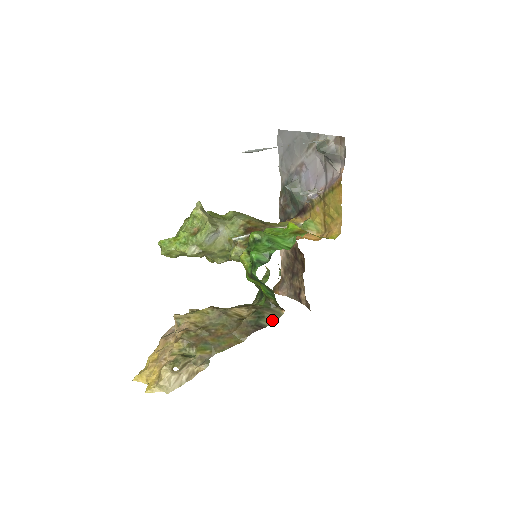
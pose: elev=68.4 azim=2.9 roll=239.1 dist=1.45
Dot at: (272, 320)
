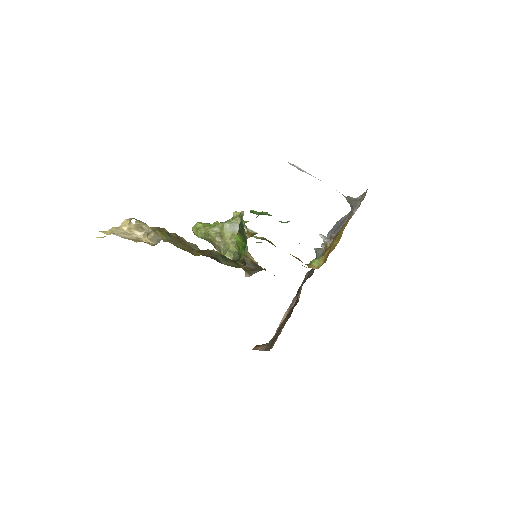
Dot at: (230, 265)
